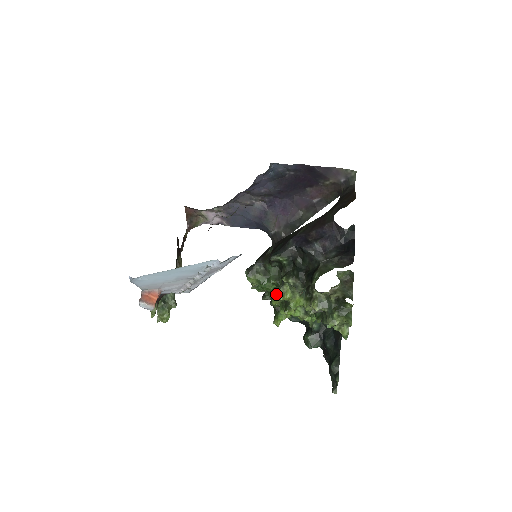
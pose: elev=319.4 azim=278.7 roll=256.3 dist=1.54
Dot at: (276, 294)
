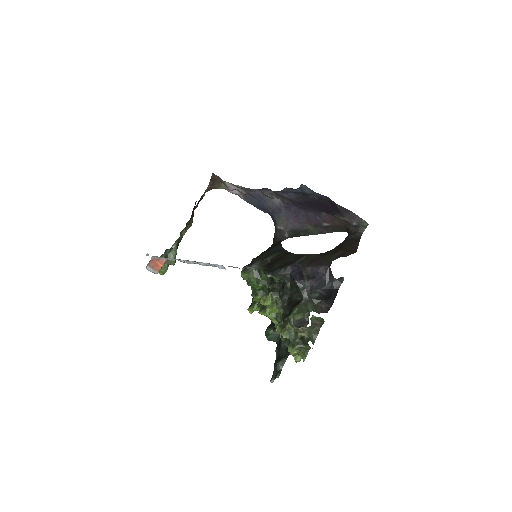
Dot at: (259, 294)
